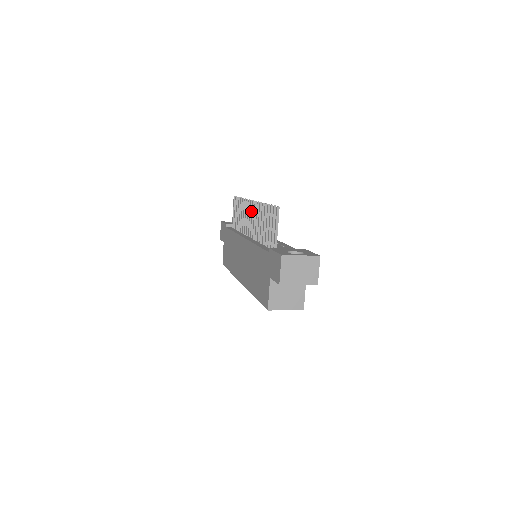
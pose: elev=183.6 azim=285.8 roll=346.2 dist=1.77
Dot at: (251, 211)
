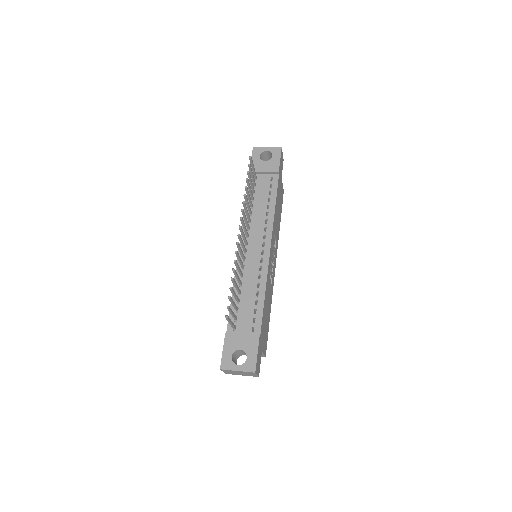
Dot at: (242, 232)
